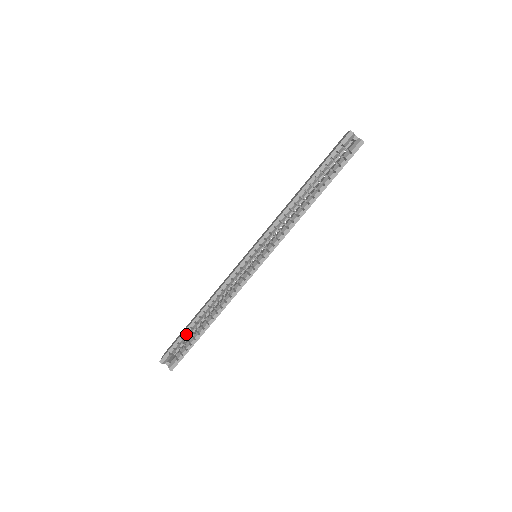
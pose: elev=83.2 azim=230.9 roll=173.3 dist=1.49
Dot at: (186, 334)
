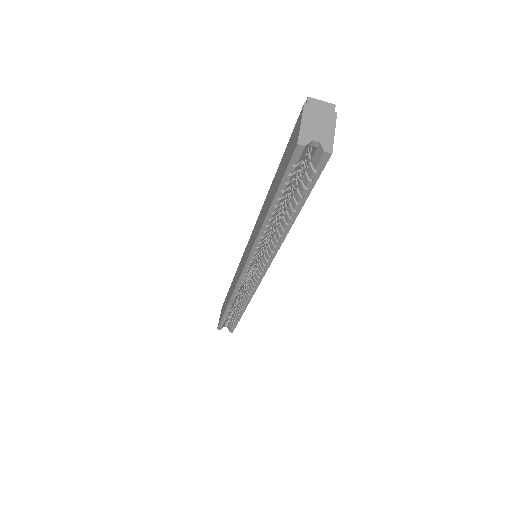
Dot at: (226, 317)
